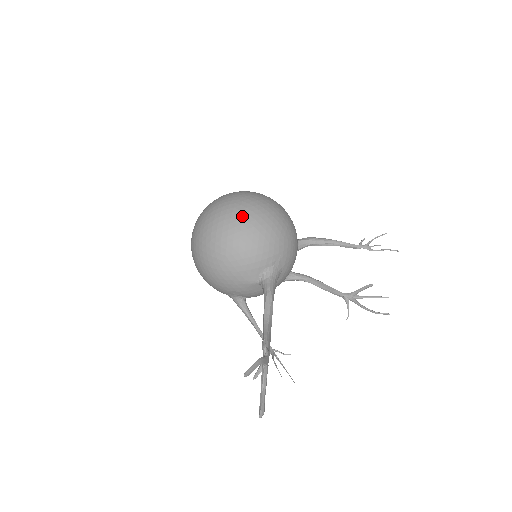
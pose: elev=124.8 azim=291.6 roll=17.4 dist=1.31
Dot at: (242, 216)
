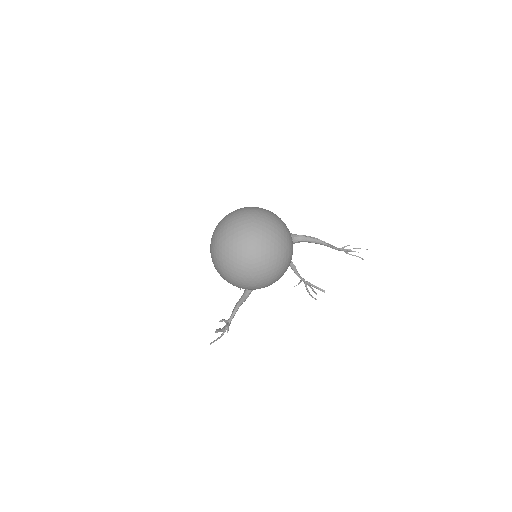
Dot at: (247, 282)
